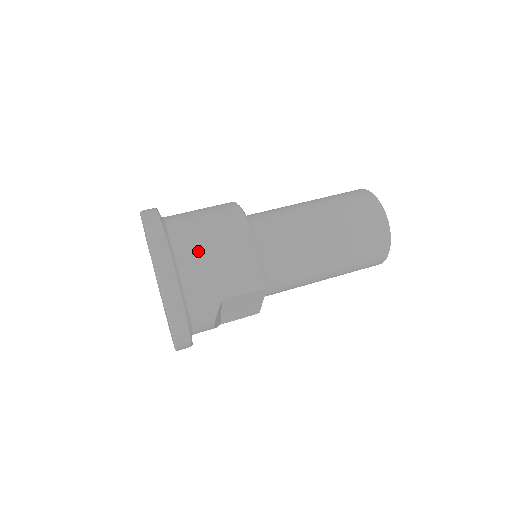
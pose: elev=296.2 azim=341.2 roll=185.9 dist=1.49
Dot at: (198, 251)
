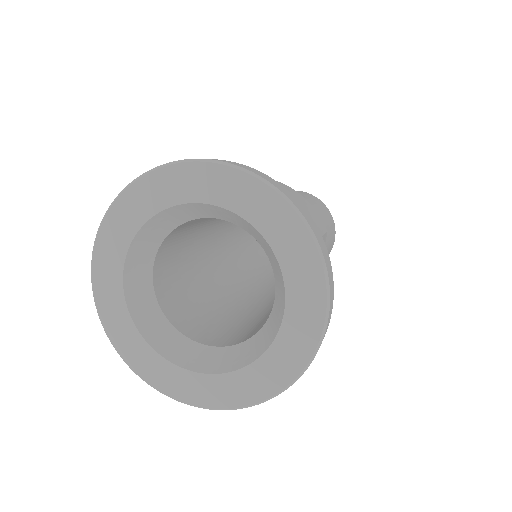
Dot at: occluded
